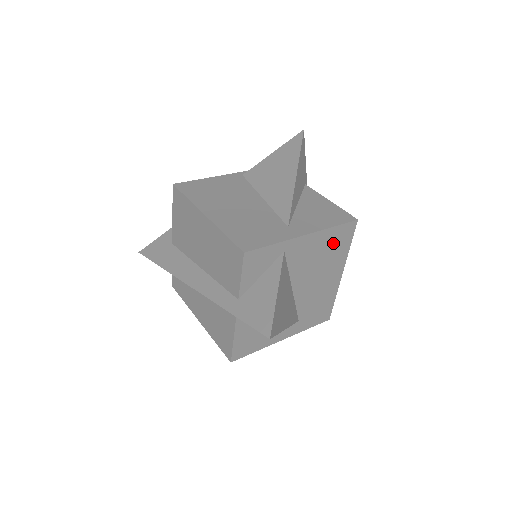
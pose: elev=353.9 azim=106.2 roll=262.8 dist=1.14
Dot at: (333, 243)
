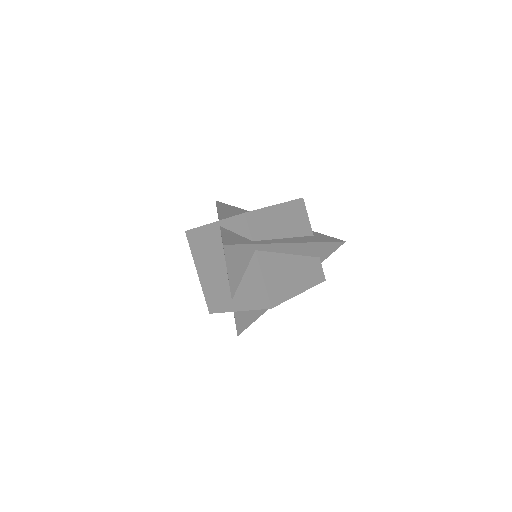
Dot at: occluded
